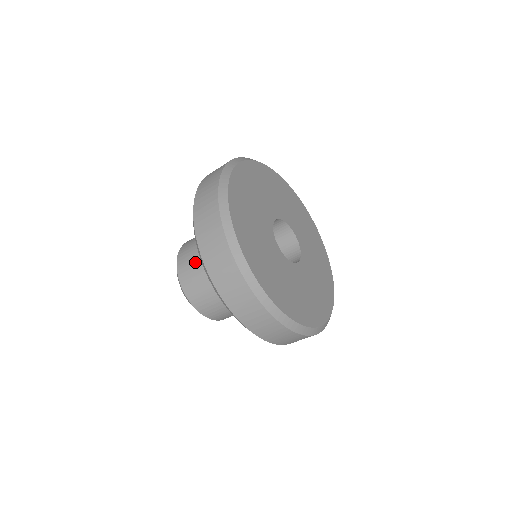
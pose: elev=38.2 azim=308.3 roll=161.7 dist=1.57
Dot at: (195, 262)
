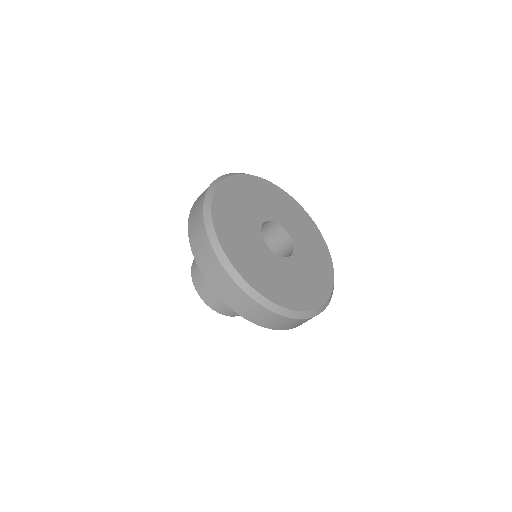
Dot at: occluded
